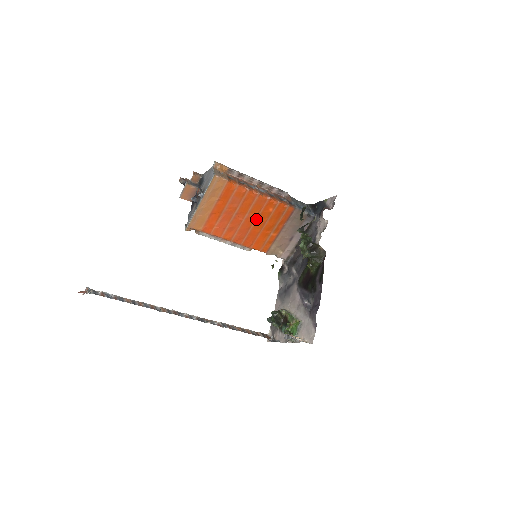
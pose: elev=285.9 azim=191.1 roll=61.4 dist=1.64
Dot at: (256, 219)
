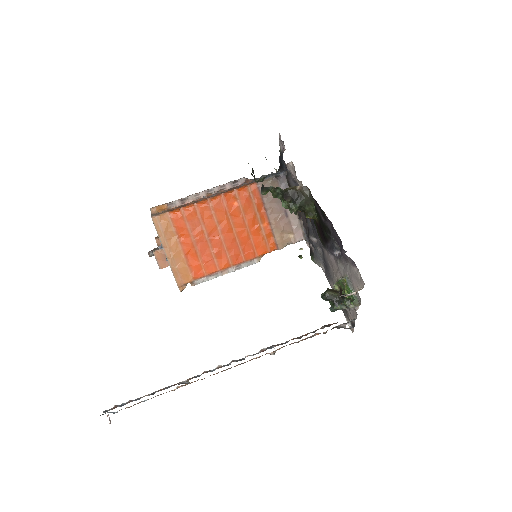
Dot at: (232, 225)
